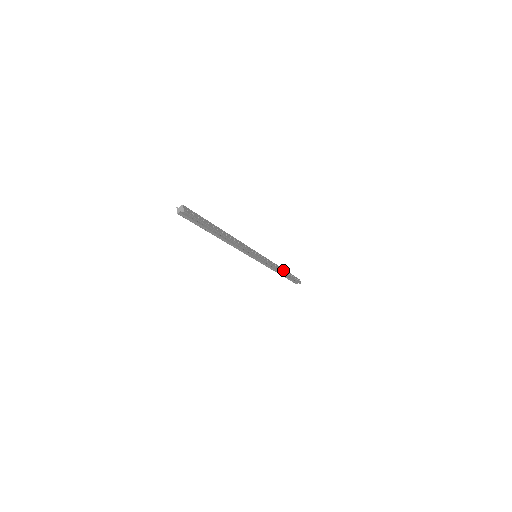
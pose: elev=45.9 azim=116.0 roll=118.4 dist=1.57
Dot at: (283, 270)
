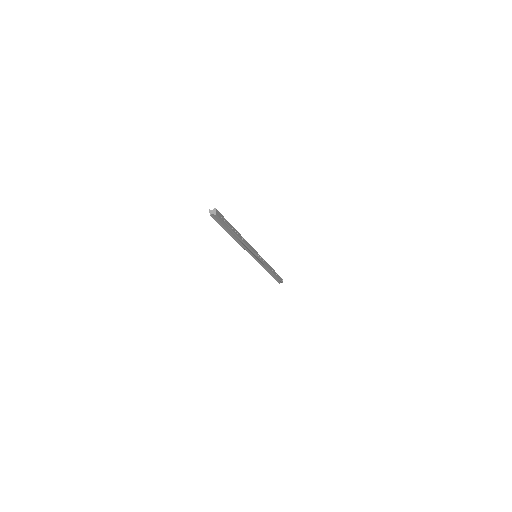
Dot at: (273, 270)
